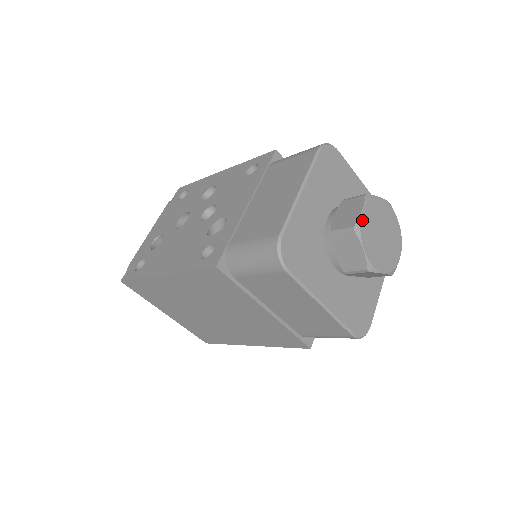
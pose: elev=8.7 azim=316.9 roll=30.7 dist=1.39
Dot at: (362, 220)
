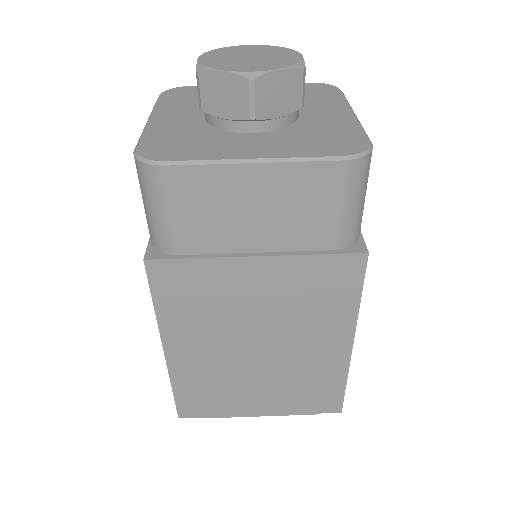
Dot at: (202, 62)
